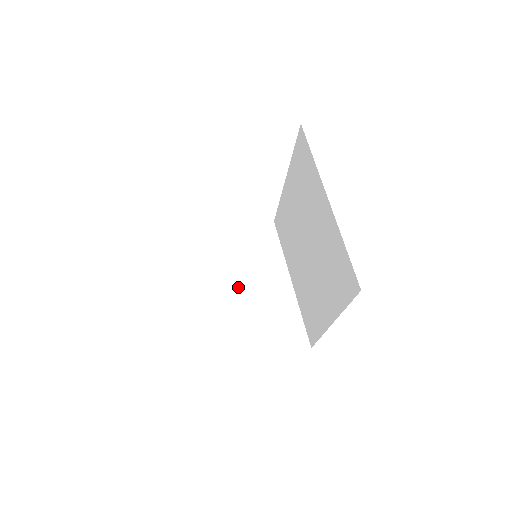
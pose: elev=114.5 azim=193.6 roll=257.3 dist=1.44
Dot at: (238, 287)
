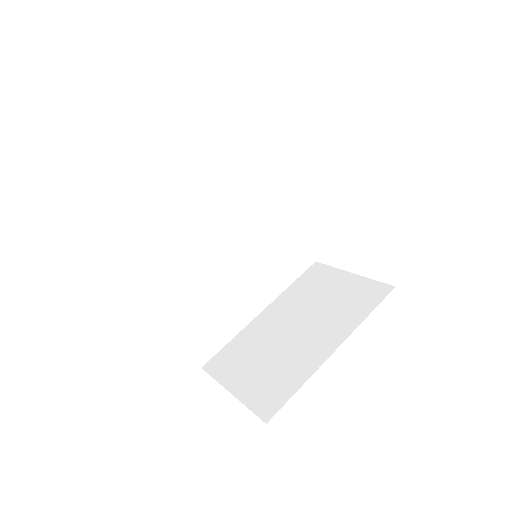
Dot at: (291, 321)
